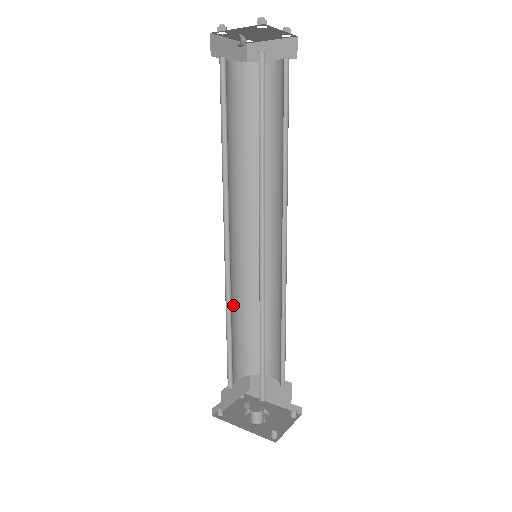
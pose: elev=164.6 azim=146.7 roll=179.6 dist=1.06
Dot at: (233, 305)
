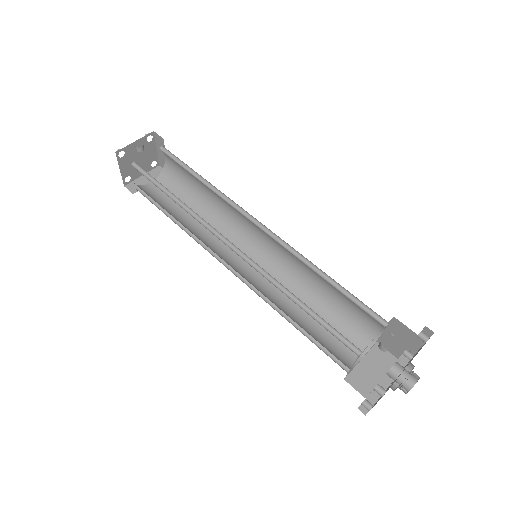
Dot at: occluded
